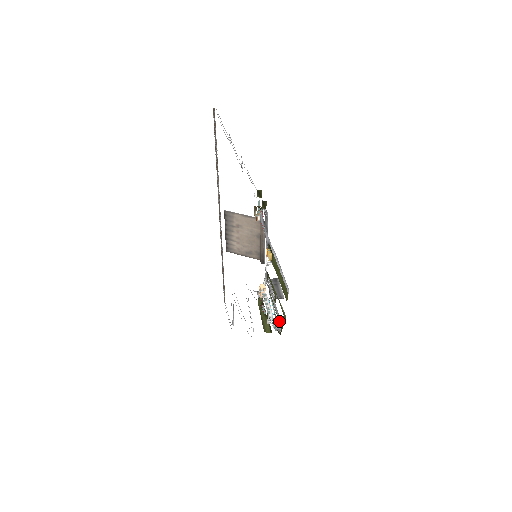
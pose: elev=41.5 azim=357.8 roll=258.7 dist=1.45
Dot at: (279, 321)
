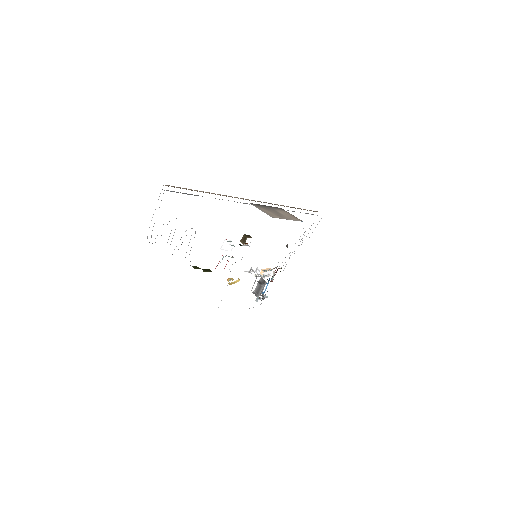
Dot at: occluded
